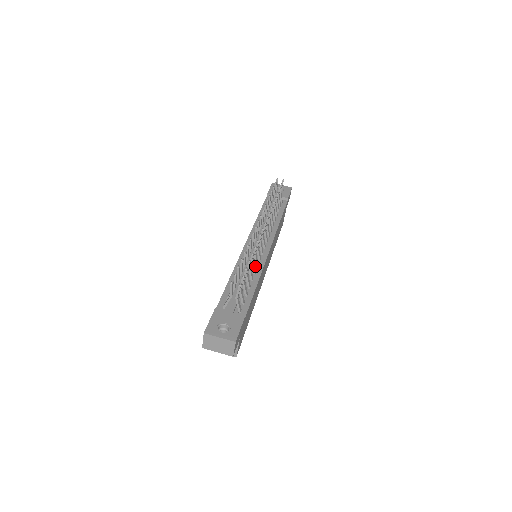
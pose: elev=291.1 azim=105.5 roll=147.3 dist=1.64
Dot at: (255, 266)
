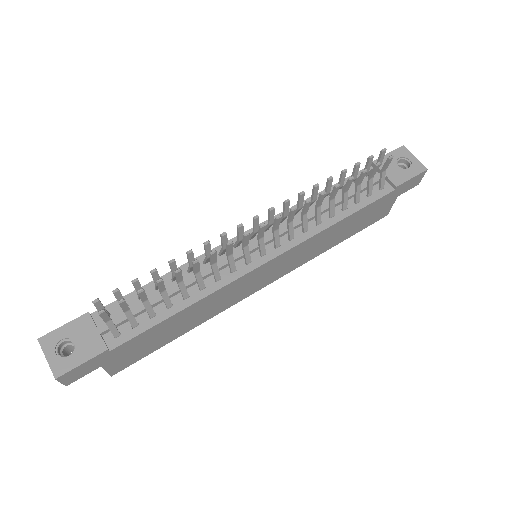
Dot at: (215, 277)
